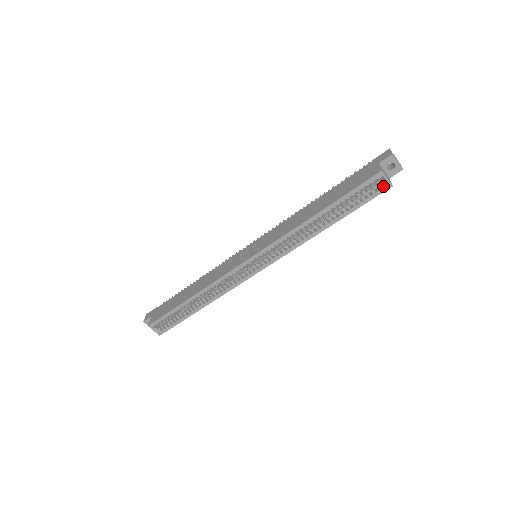
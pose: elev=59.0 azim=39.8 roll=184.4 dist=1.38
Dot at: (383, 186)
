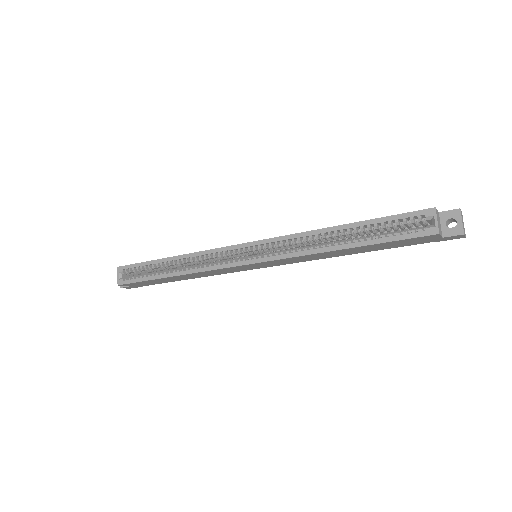
Dot at: (428, 228)
